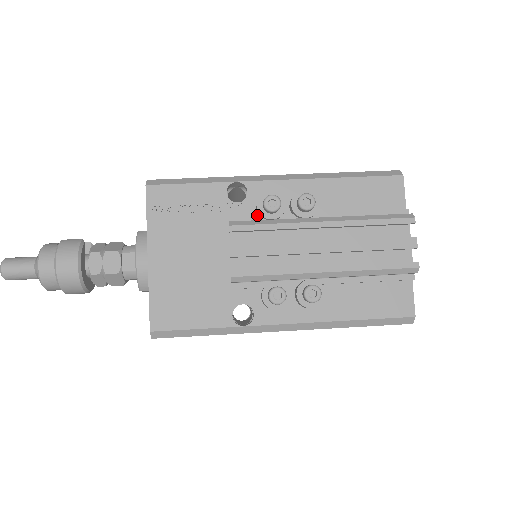
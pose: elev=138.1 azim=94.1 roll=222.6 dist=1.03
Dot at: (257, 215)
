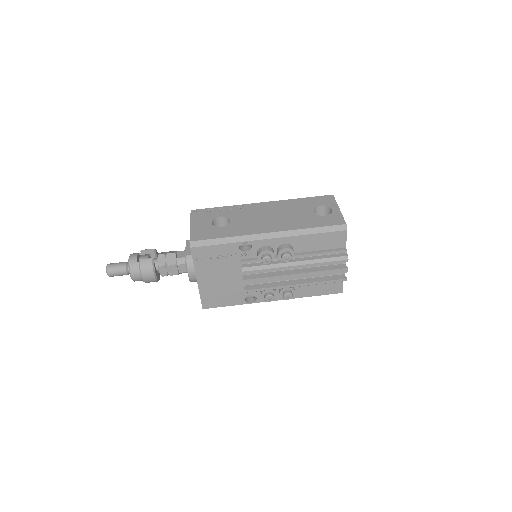
Dot at: occluded
